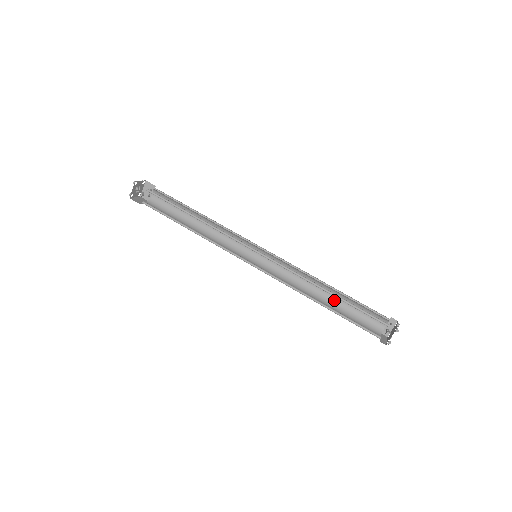
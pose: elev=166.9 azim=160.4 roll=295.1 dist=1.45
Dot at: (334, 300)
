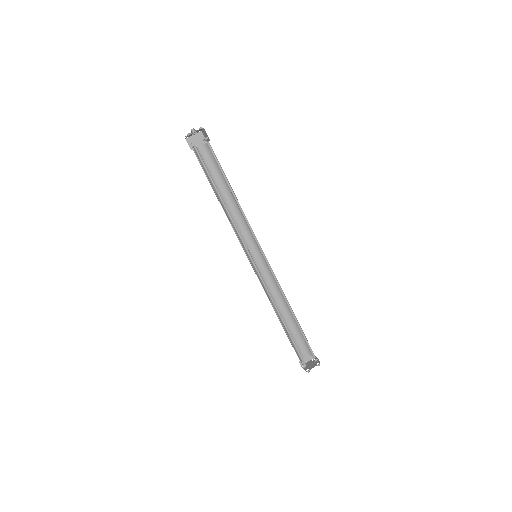
Dot at: occluded
